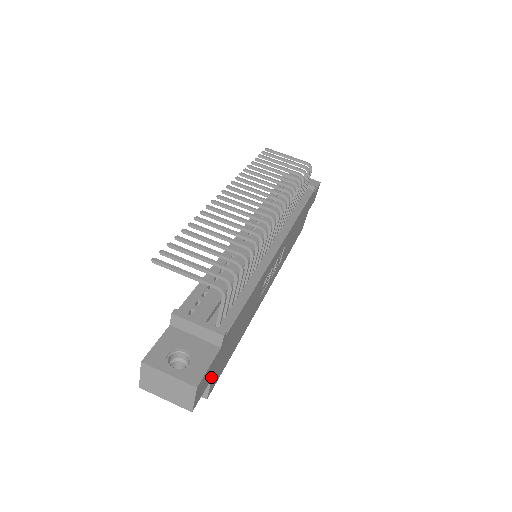
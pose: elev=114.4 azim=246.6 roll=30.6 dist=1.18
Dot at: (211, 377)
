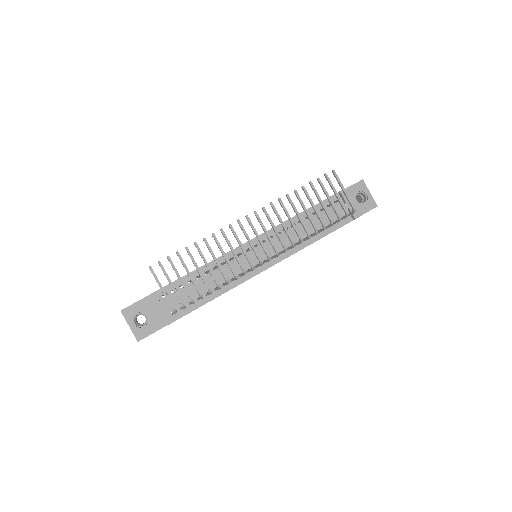
Dot at: occluded
